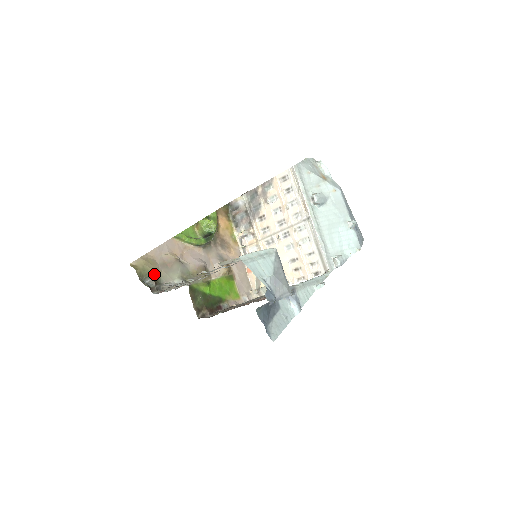
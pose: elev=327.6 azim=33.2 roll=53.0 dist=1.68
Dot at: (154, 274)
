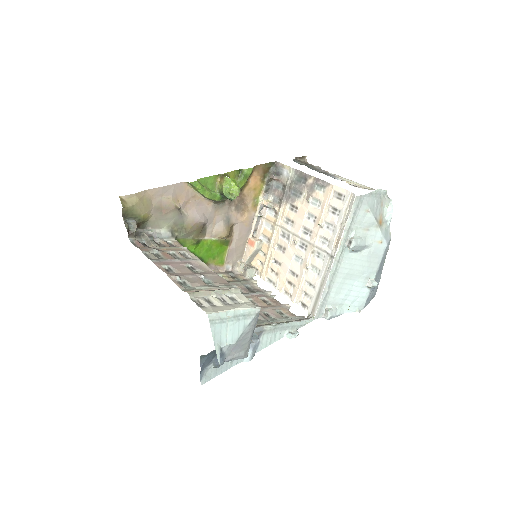
Dot at: (141, 218)
